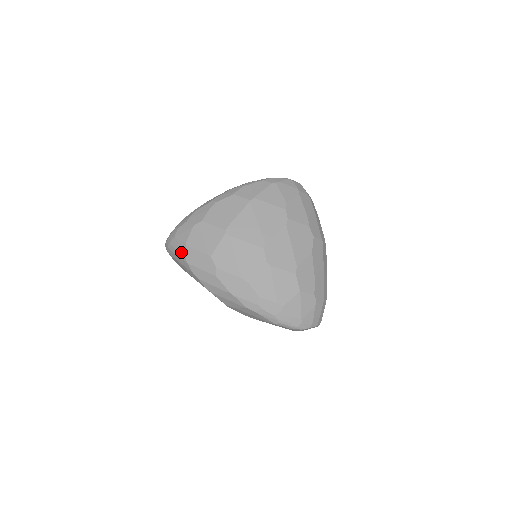
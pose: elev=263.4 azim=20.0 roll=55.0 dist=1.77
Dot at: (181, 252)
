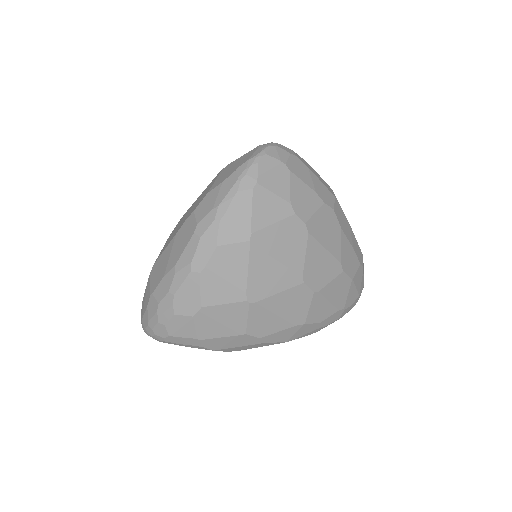
Dot at: (195, 346)
